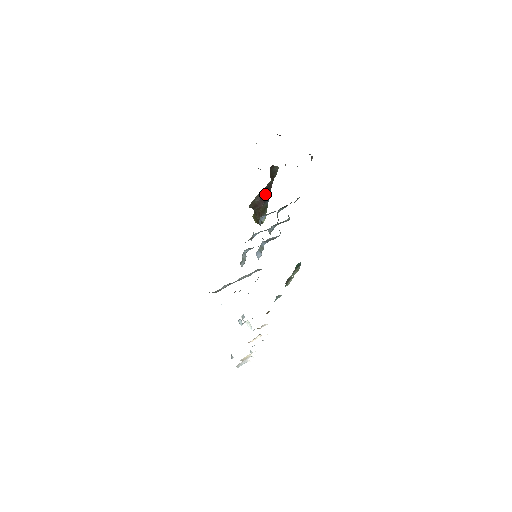
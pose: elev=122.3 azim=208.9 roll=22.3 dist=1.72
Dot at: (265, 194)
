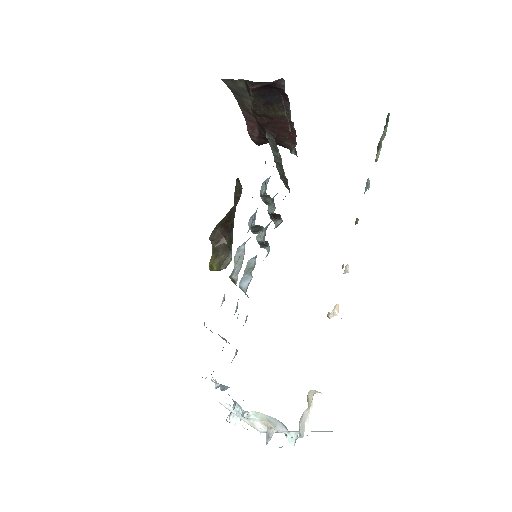
Dot at: (228, 222)
